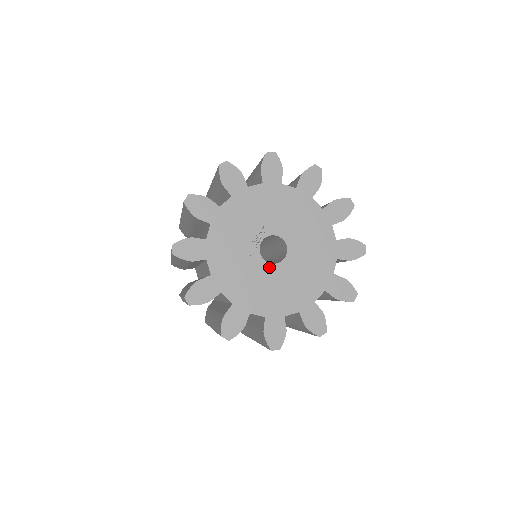
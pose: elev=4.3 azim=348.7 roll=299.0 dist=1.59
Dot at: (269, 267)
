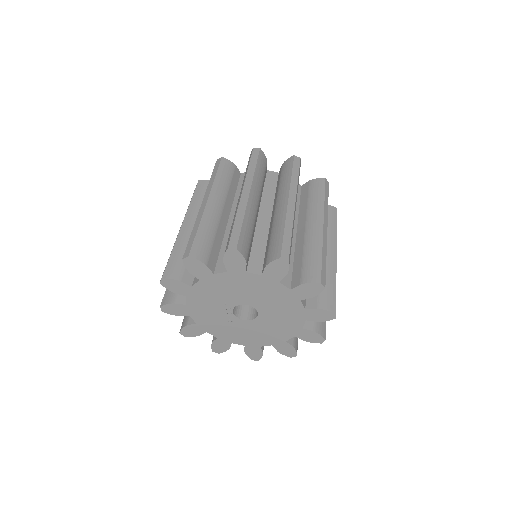
Dot at: (251, 322)
